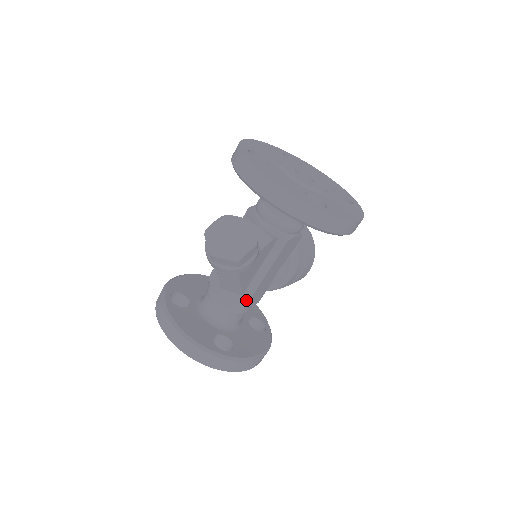
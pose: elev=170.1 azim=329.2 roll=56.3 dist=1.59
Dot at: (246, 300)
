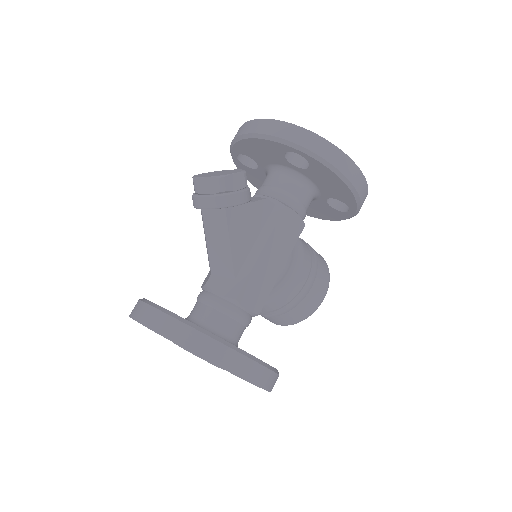
Dot at: (239, 285)
